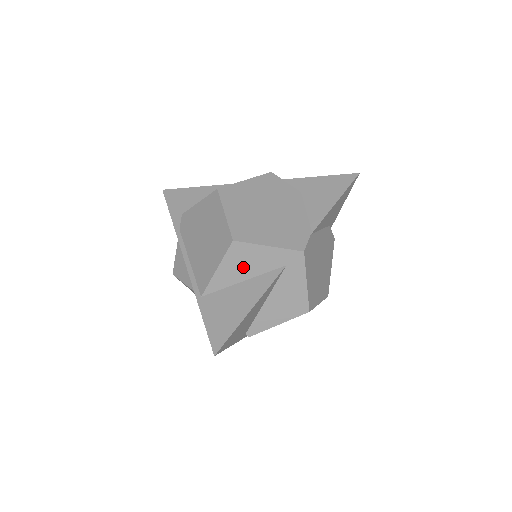
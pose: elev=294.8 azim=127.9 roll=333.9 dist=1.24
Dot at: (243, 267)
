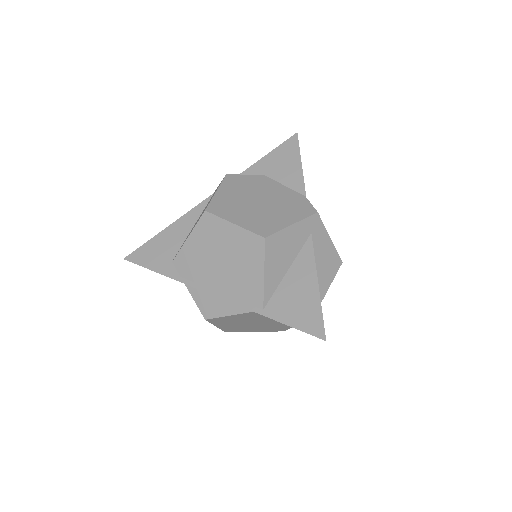
Dot at: (282, 257)
